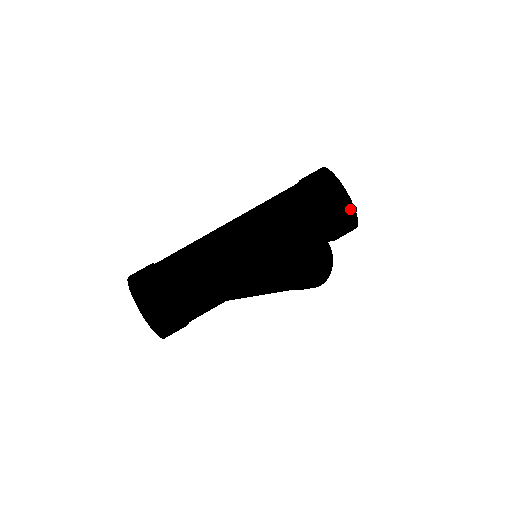
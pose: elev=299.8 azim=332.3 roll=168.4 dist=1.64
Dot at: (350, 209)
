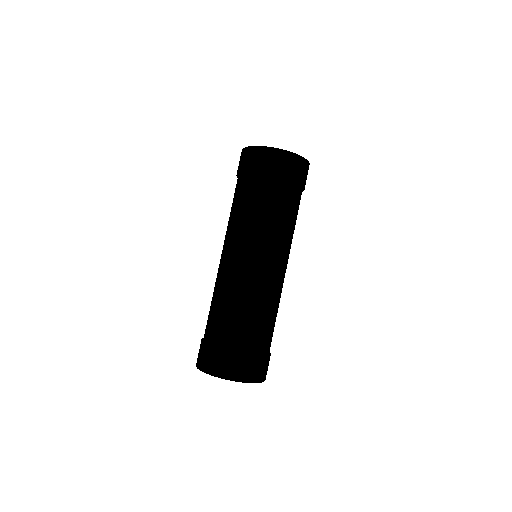
Dot at: (303, 162)
